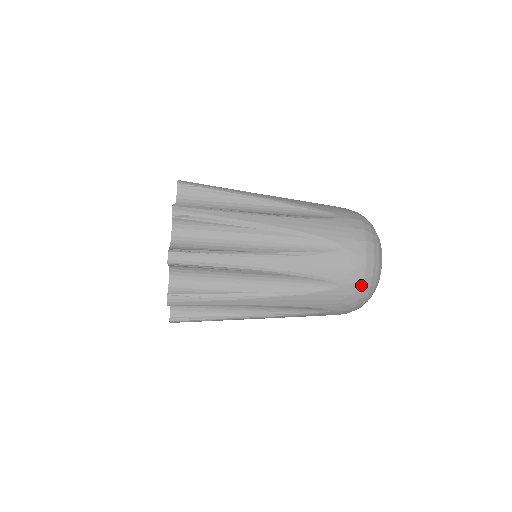
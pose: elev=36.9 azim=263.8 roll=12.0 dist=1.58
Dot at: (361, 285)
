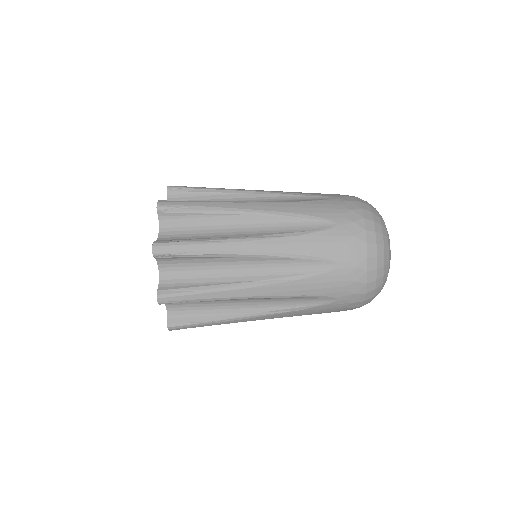
Dot at: (363, 225)
